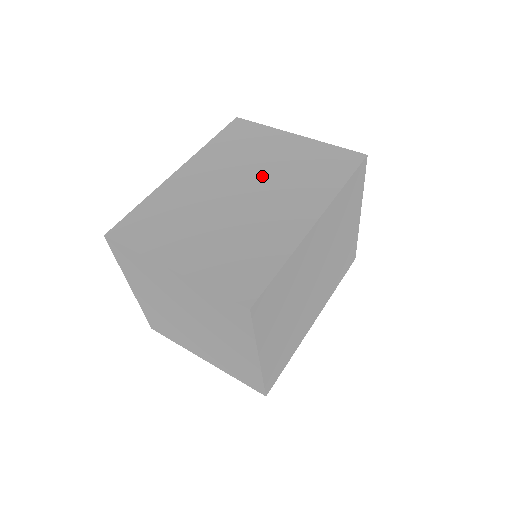
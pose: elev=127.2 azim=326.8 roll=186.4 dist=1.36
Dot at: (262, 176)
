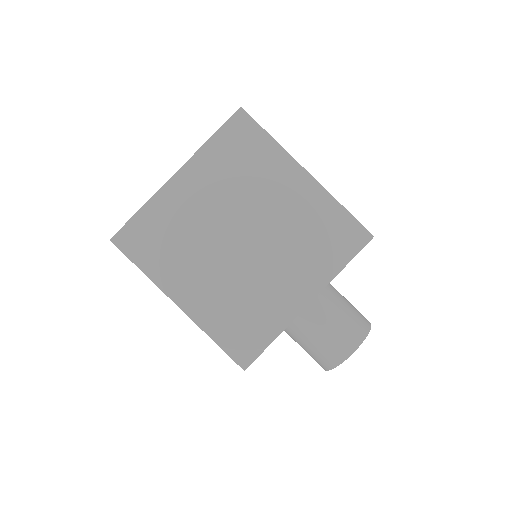
Dot at: occluded
